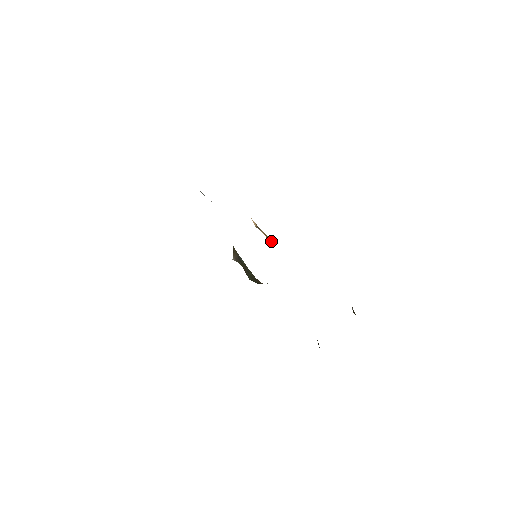
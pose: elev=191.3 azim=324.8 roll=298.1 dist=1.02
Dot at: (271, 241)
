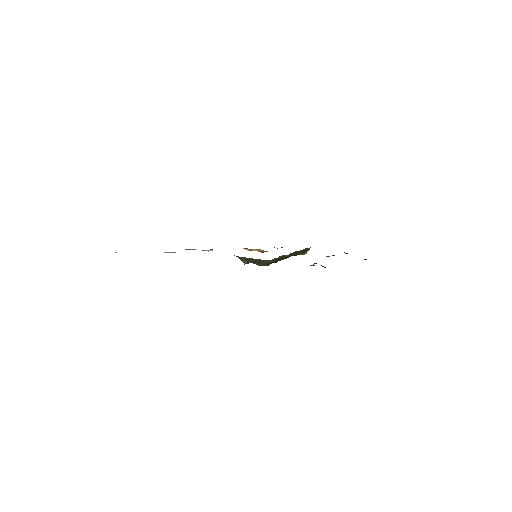
Dot at: (263, 251)
